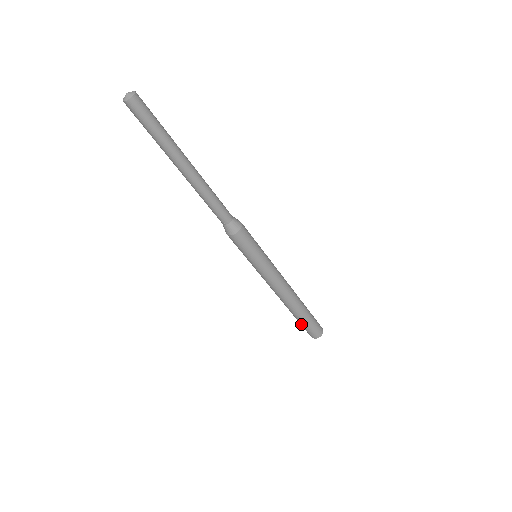
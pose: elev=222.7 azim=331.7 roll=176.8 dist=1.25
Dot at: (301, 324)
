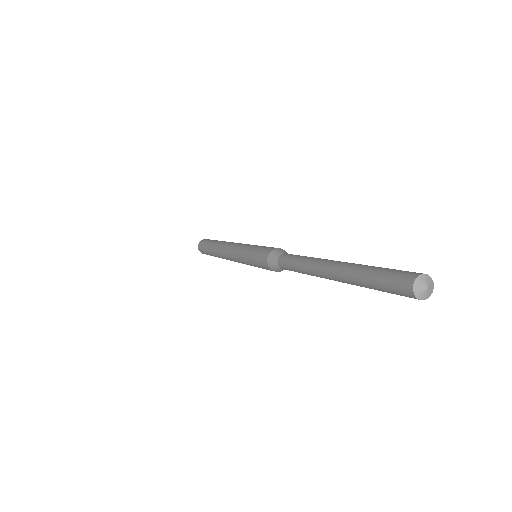
Dot at: occluded
